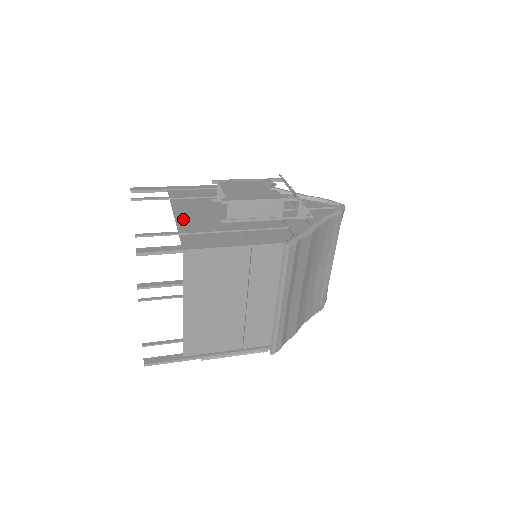
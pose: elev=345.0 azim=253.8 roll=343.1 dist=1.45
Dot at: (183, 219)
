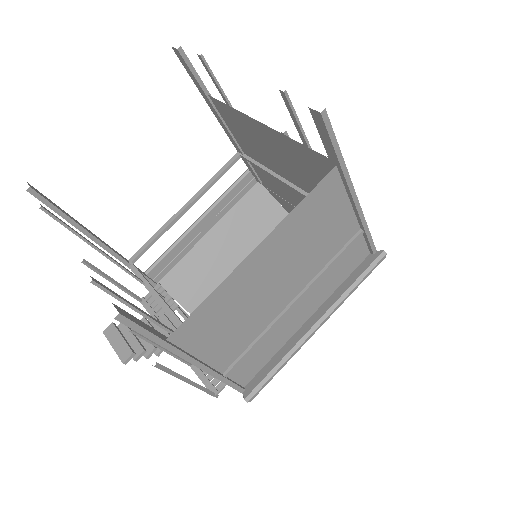
Dot at: (277, 136)
